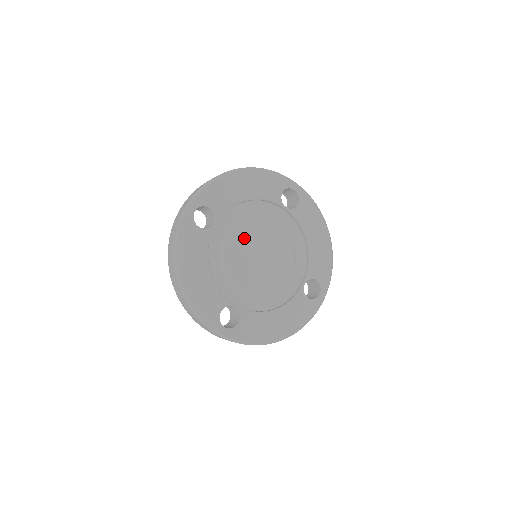
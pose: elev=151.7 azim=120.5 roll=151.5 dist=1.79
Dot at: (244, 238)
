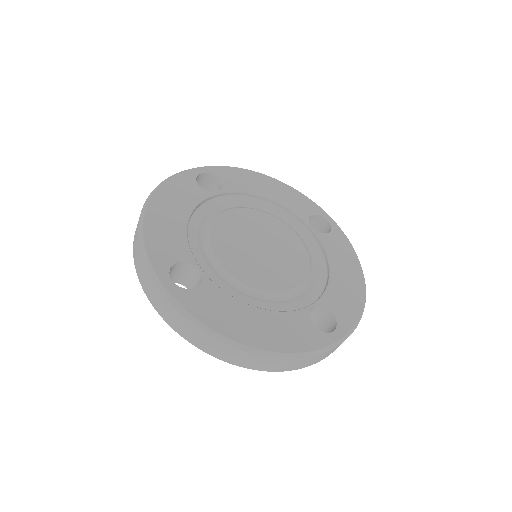
Dot at: (233, 251)
